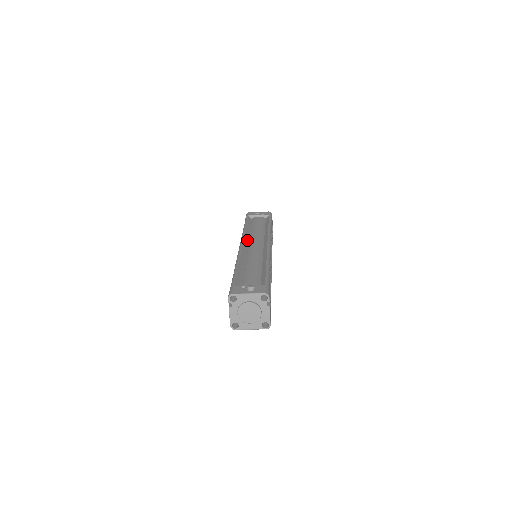
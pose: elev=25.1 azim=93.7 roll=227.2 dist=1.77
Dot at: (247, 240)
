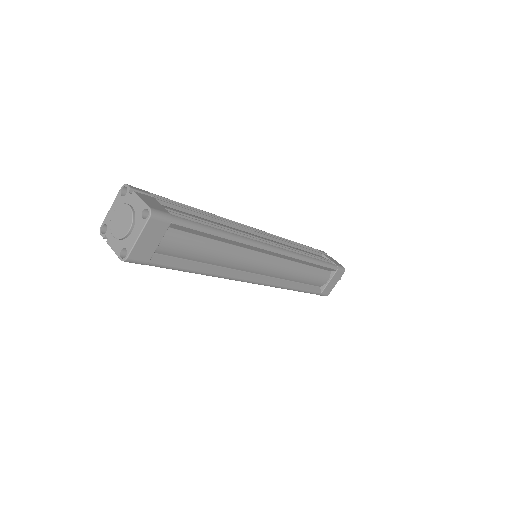
Dot at: occluded
